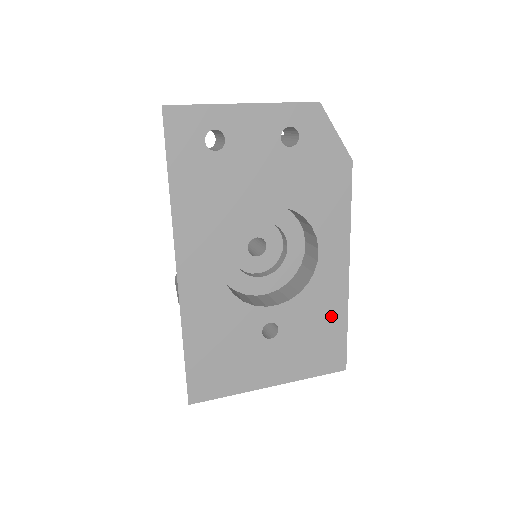
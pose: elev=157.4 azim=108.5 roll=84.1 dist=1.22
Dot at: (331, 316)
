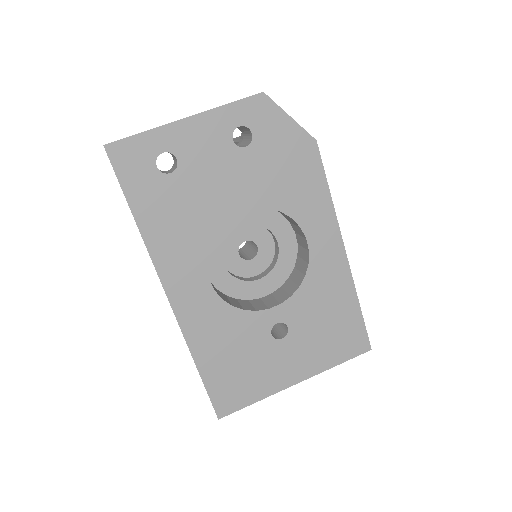
Dot at: (339, 301)
